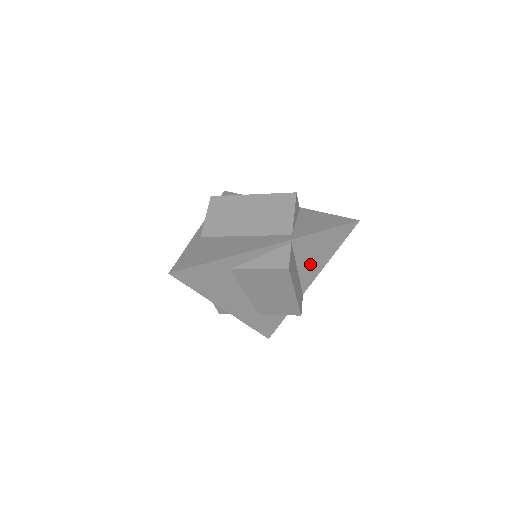
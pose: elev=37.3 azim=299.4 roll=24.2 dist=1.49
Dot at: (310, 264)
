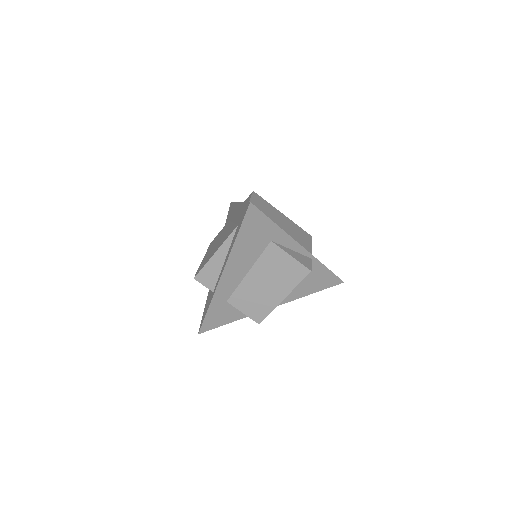
Dot at: (295, 288)
